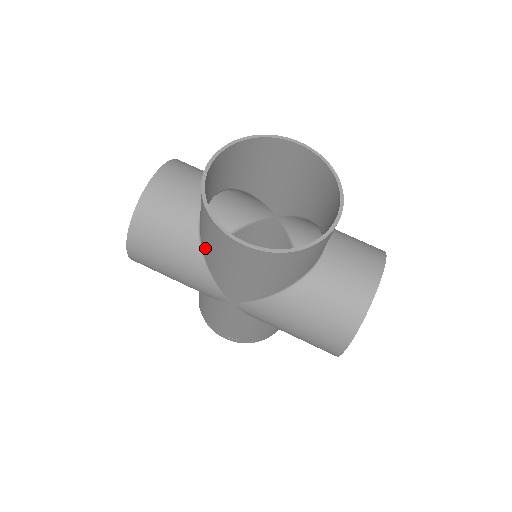
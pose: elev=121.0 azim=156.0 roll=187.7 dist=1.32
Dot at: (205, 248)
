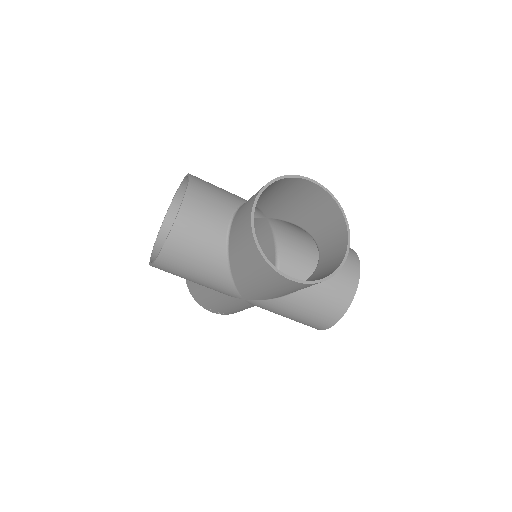
Dot at: (237, 267)
